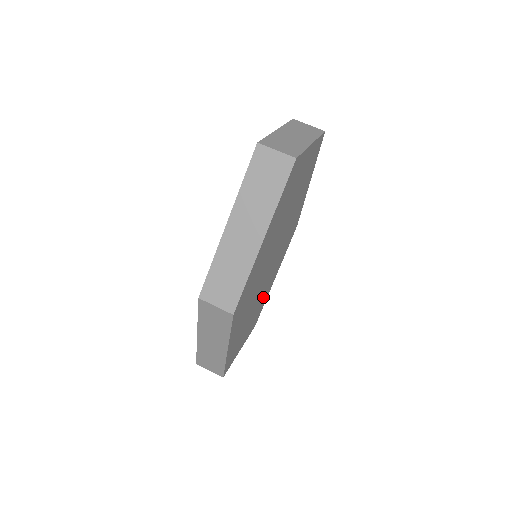
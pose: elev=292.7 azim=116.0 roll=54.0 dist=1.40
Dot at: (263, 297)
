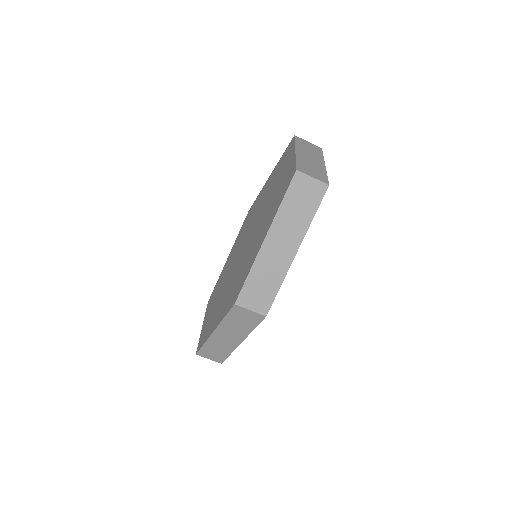
Dot at: occluded
